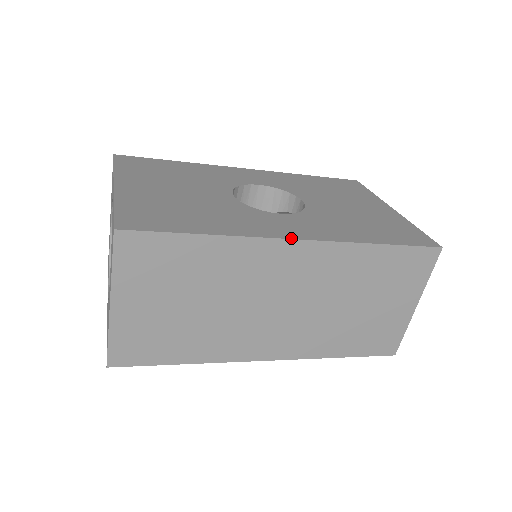
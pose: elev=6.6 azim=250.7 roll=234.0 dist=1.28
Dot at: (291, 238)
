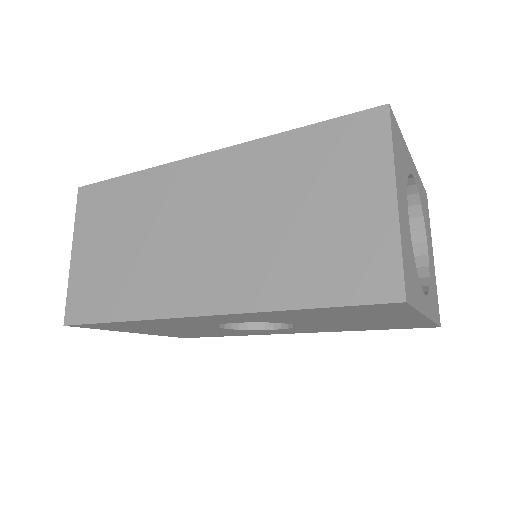
Dot at: (198, 156)
